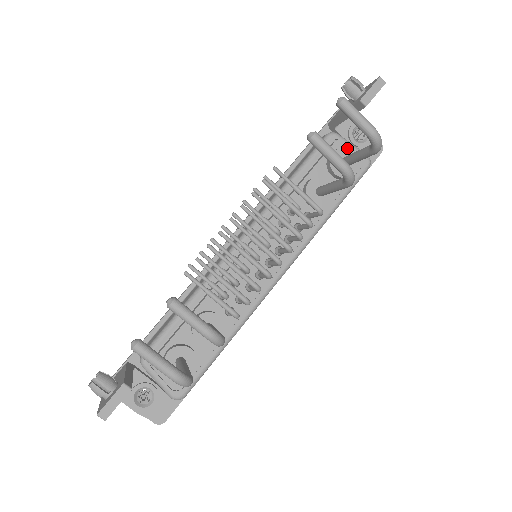
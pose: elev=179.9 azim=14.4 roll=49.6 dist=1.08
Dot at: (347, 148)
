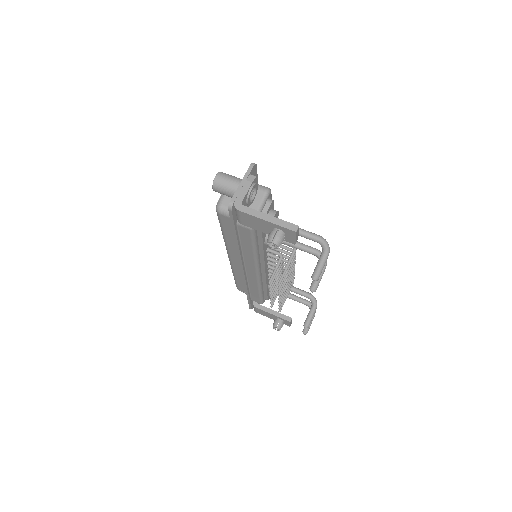
Dot at: occluded
